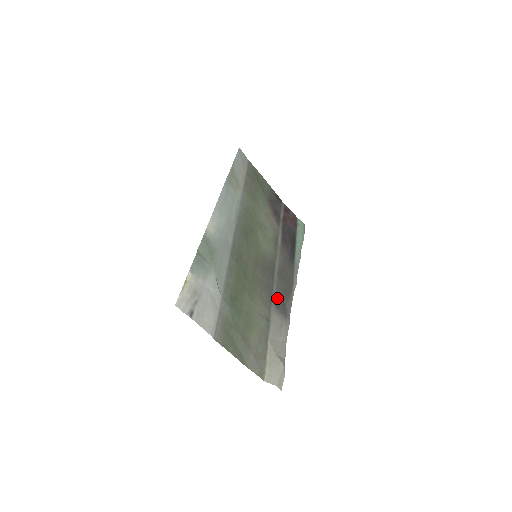
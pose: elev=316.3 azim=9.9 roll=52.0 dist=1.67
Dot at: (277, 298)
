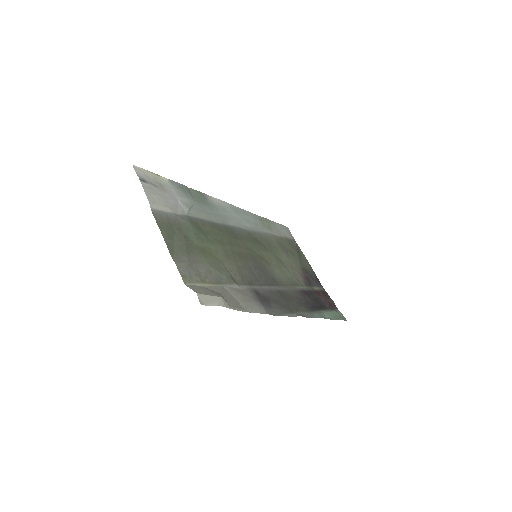
Dot at: (262, 293)
